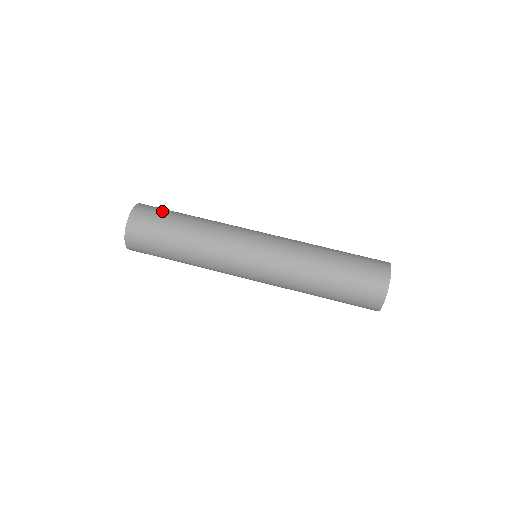
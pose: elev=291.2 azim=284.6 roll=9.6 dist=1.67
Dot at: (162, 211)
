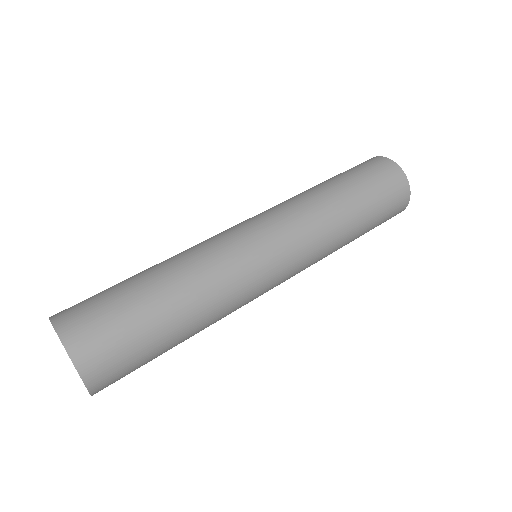
Dot at: (101, 297)
